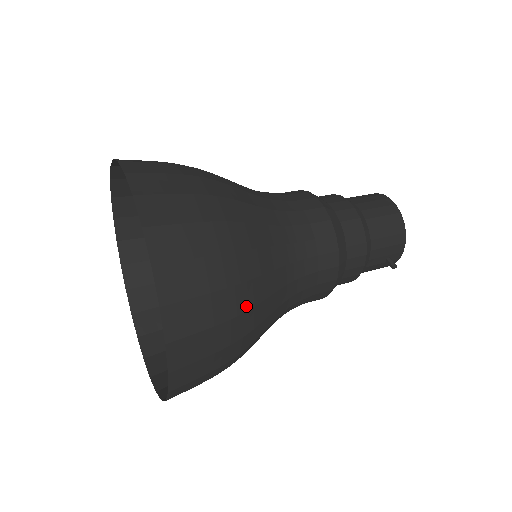
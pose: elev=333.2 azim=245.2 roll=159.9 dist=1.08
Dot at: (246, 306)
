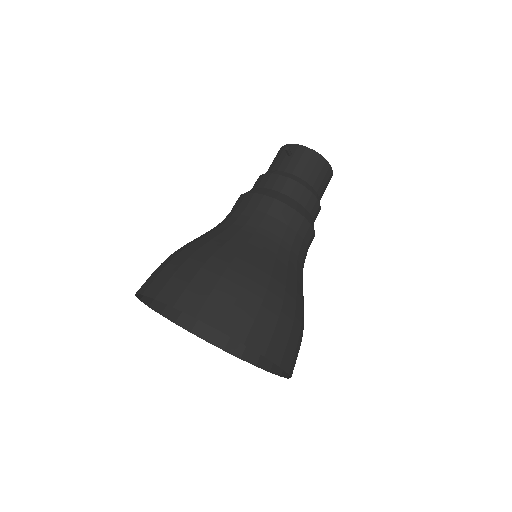
Dot at: occluded
